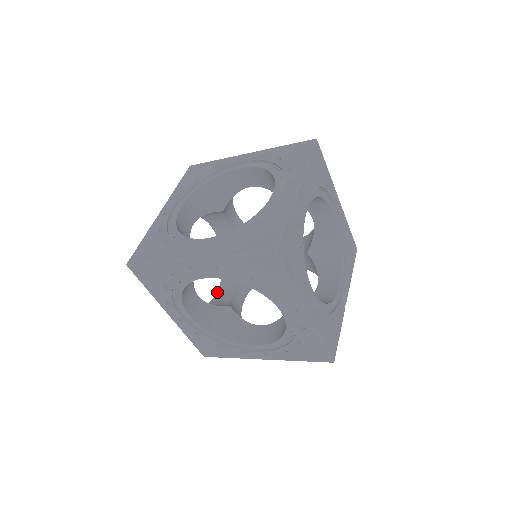
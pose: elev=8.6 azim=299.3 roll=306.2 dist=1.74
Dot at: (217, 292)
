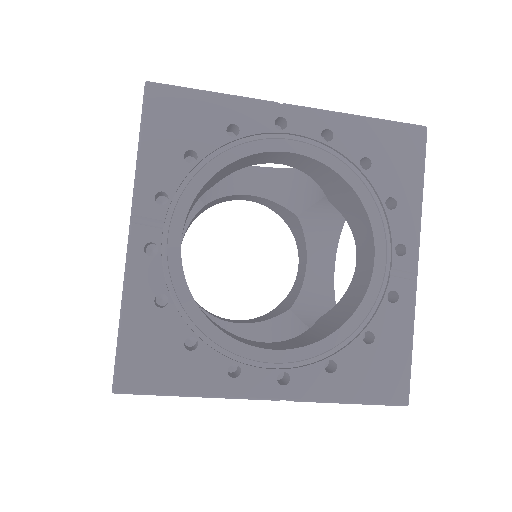
Dot at: occluded
